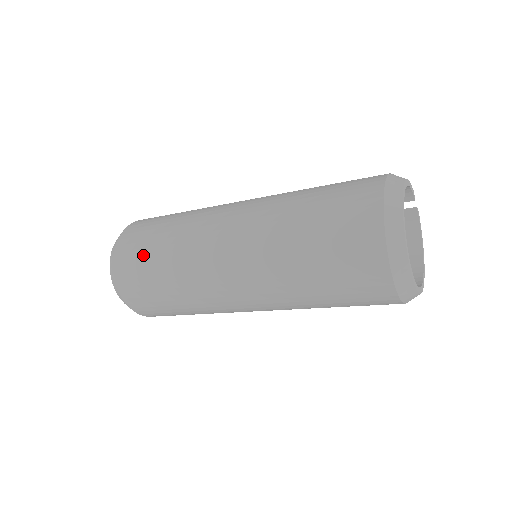
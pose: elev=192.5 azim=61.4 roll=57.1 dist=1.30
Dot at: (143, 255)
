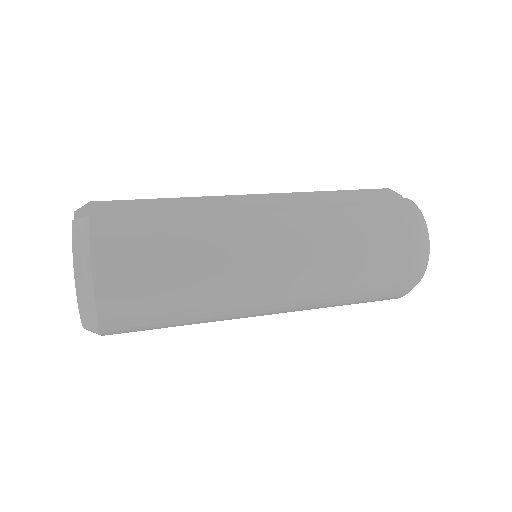
Dot at: (154, 324)
